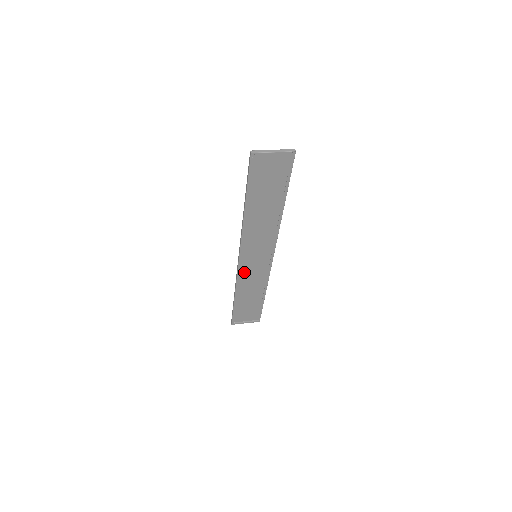
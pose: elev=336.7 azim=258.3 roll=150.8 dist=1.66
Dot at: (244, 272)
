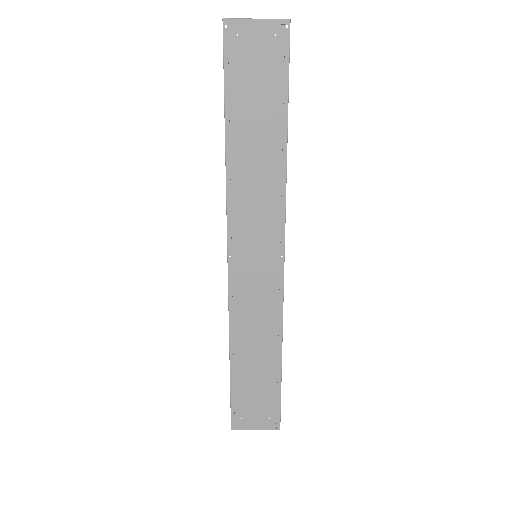
Dot at: (241, 295)
